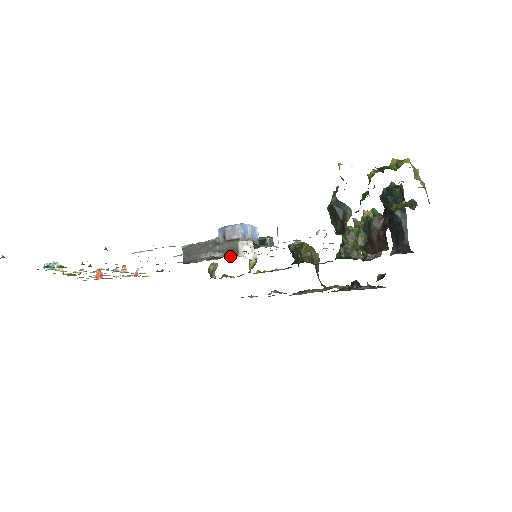
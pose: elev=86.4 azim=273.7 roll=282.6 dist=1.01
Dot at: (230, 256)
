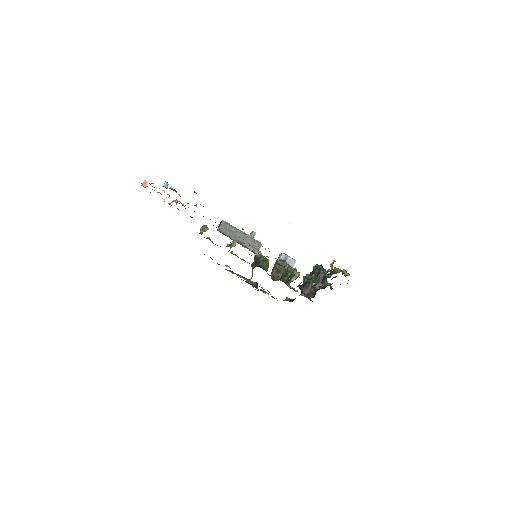
Dot at: (252, 251)
